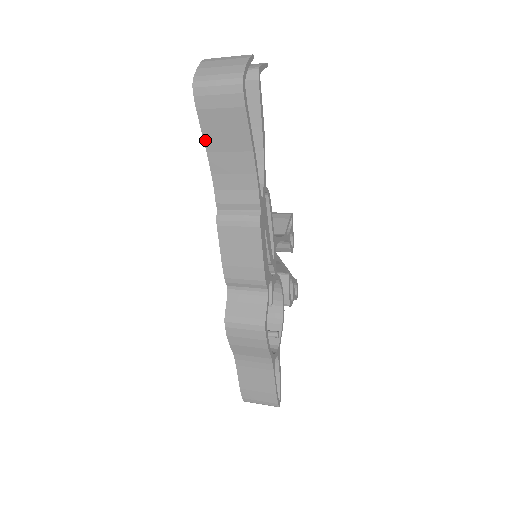
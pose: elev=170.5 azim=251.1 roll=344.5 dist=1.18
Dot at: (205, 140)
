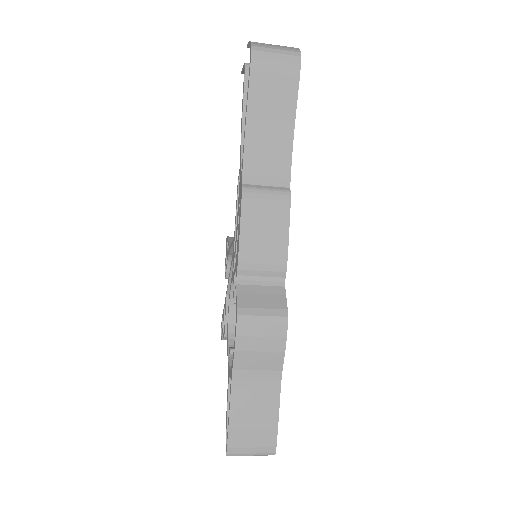
Dot at: (249, 104)
